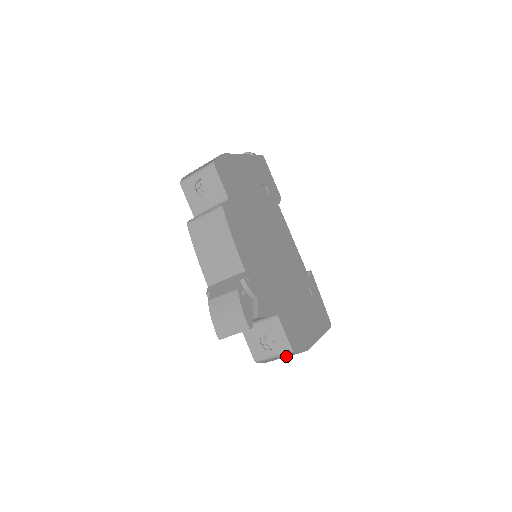
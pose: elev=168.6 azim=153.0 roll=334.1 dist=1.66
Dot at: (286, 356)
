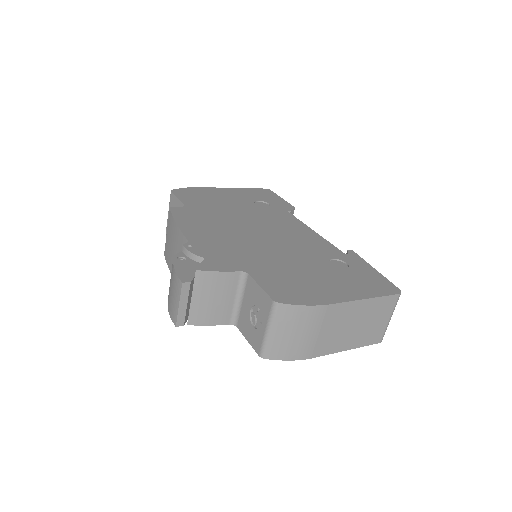
Dot at: (289, 325)
